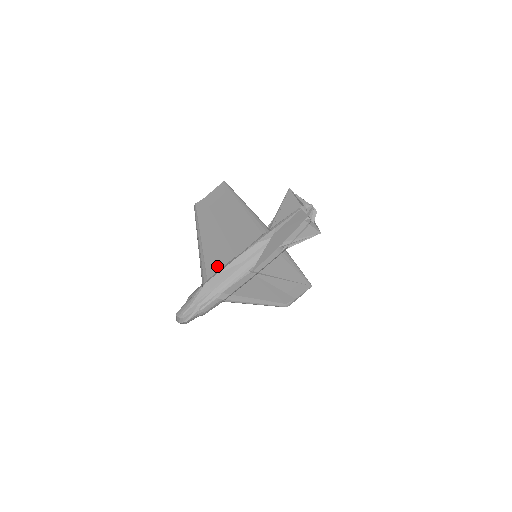
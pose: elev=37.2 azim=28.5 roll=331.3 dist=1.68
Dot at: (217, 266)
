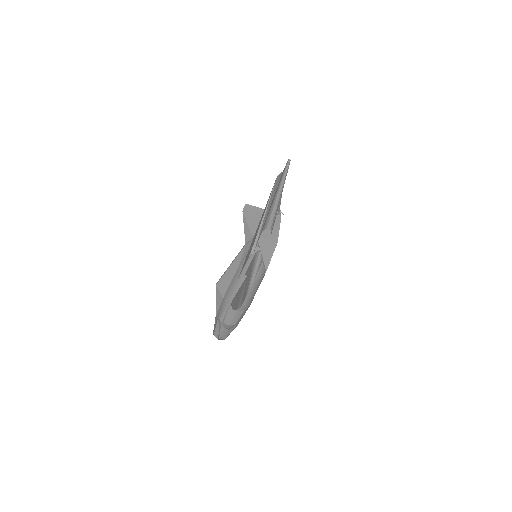
Dot at: occluded
